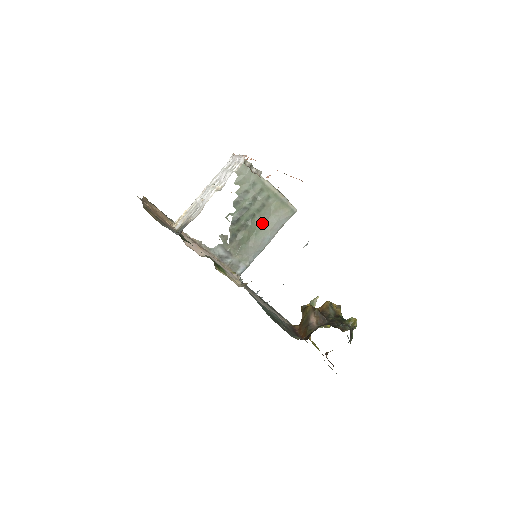
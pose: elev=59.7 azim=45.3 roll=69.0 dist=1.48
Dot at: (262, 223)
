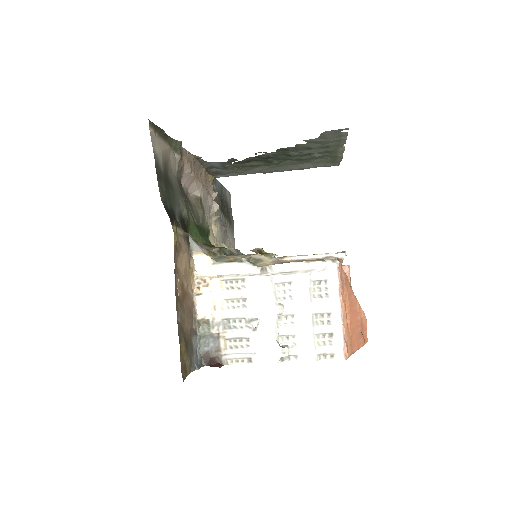
Dot at: (290, 164)
